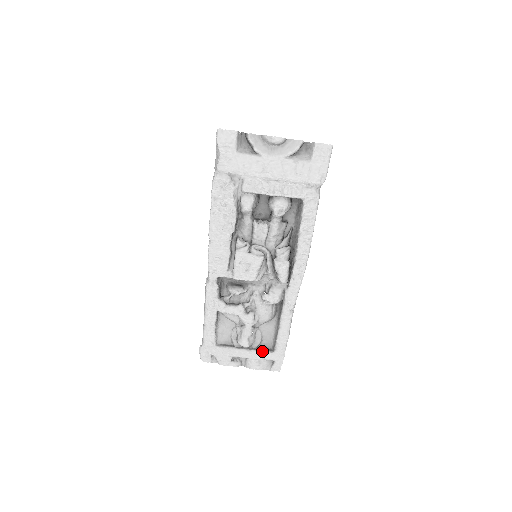
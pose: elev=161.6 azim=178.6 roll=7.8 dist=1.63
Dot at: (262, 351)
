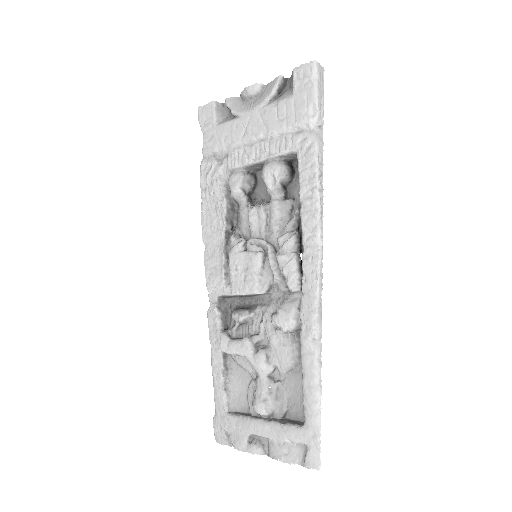
Dot at: (286, 423)
